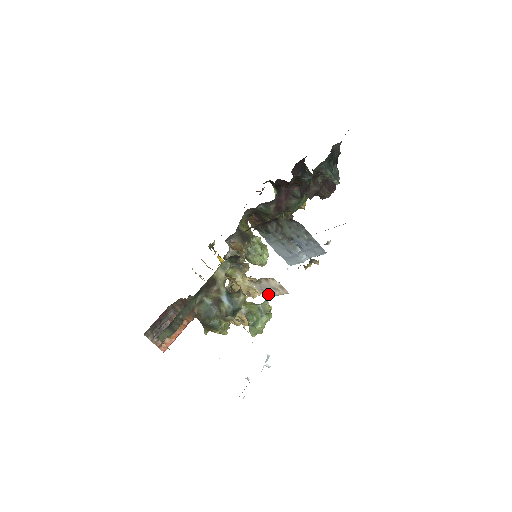
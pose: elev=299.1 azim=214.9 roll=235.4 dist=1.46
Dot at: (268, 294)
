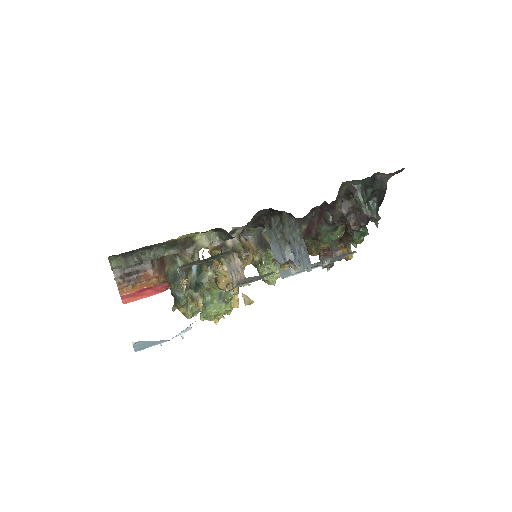
Dot at: (234, 279)
